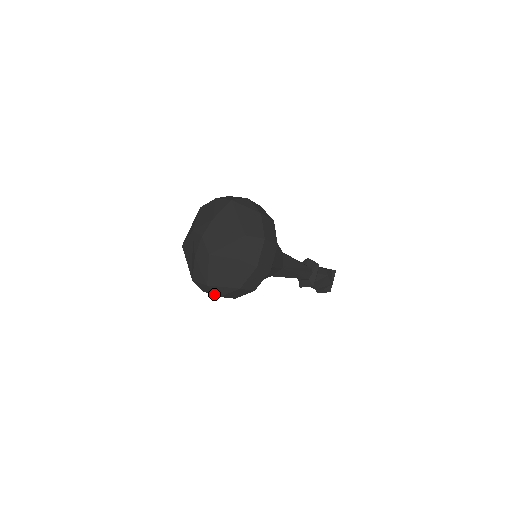
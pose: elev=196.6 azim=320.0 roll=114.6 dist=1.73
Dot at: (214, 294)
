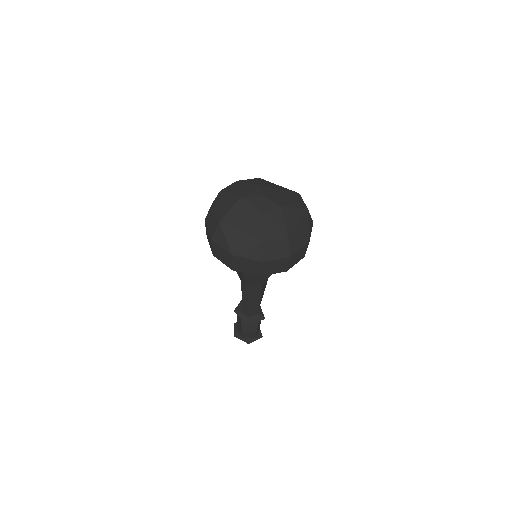
Dot at: (284, 255)
